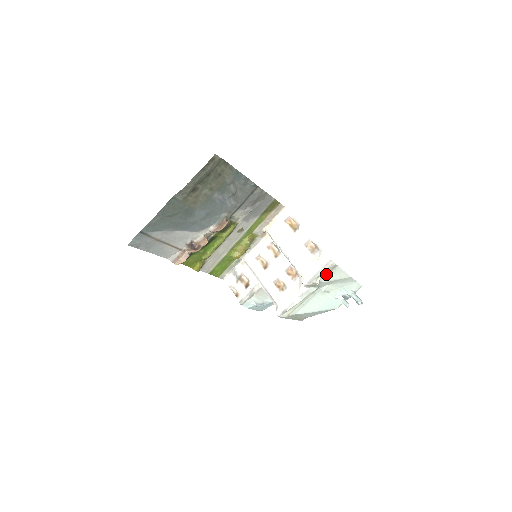
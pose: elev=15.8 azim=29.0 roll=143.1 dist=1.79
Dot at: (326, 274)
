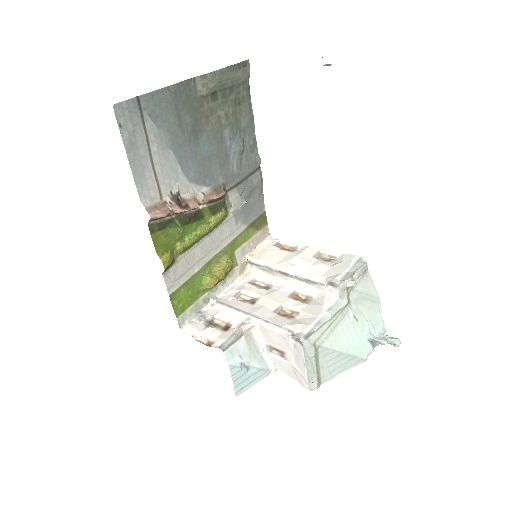
Dot at: (358, 278)
